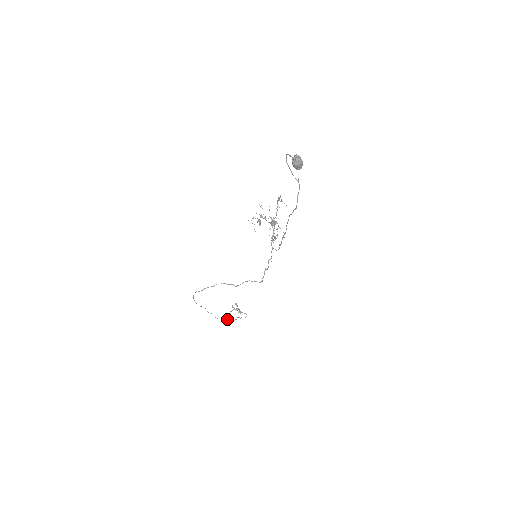
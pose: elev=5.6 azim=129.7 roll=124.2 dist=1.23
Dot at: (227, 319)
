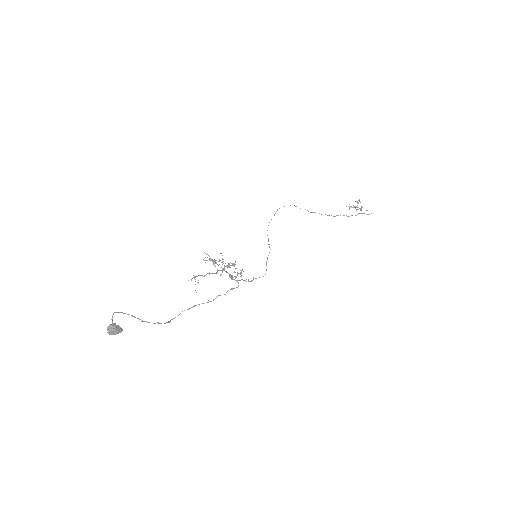
Dot at: (343, 215)
